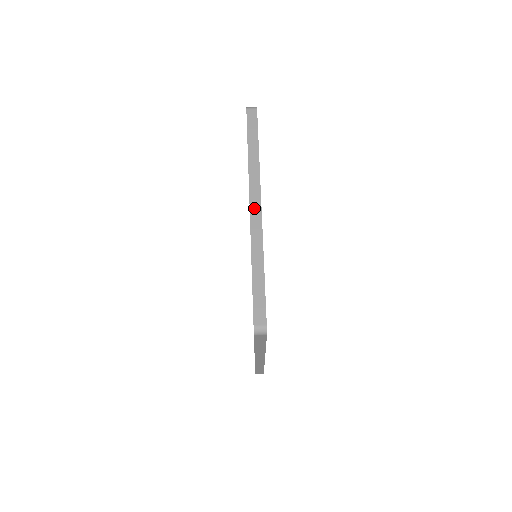
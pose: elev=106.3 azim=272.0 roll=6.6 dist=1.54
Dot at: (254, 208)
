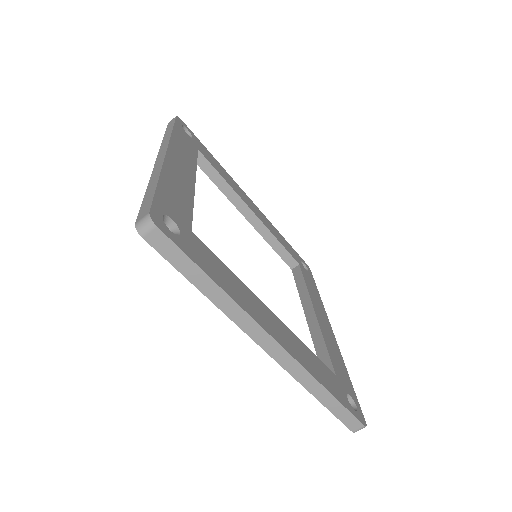
Dot at: (272, 351)
